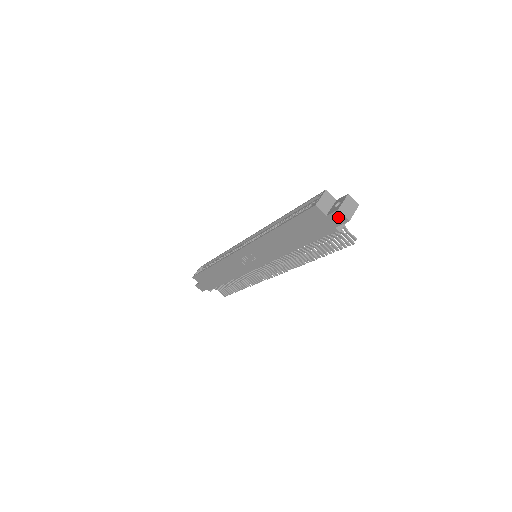
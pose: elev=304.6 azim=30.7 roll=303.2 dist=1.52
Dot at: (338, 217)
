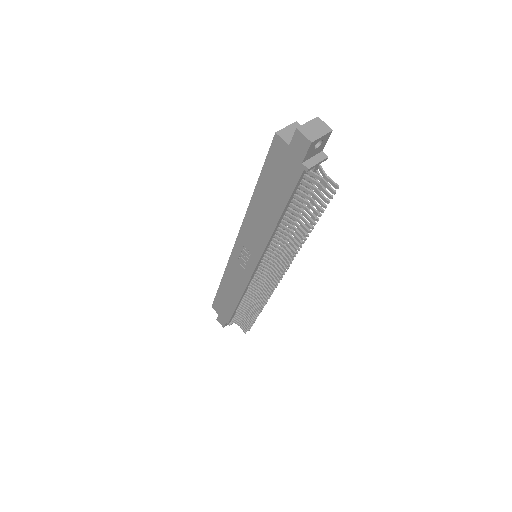
Dot at: (300, 142)
